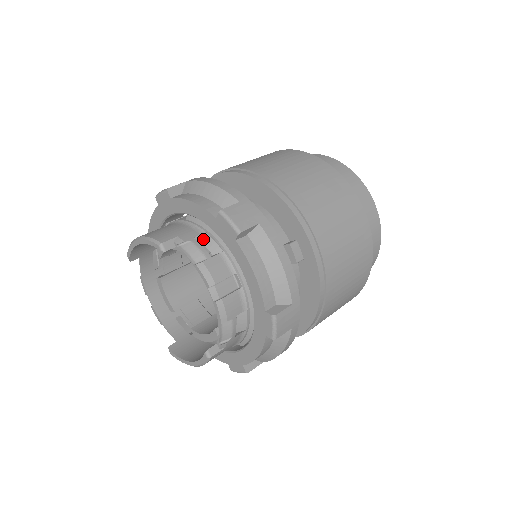
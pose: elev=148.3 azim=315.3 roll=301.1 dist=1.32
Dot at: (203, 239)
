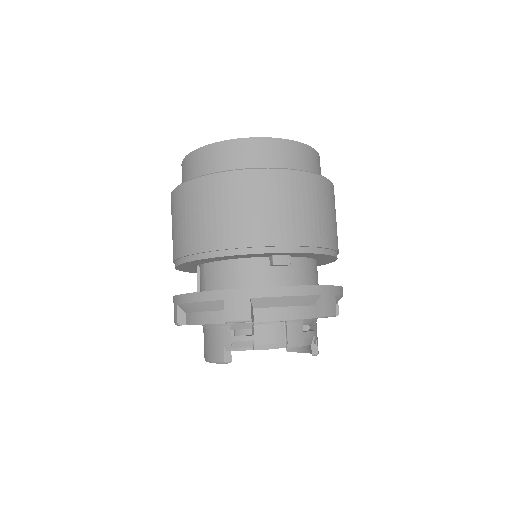
Dot at: (234, 328)
